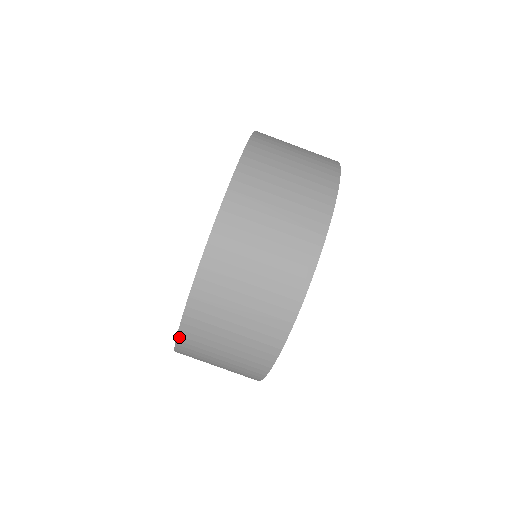
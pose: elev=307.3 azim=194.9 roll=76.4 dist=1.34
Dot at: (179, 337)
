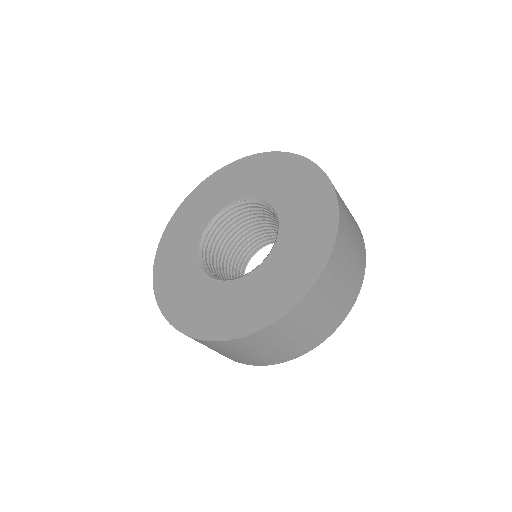
Dot at: (235, 340)
